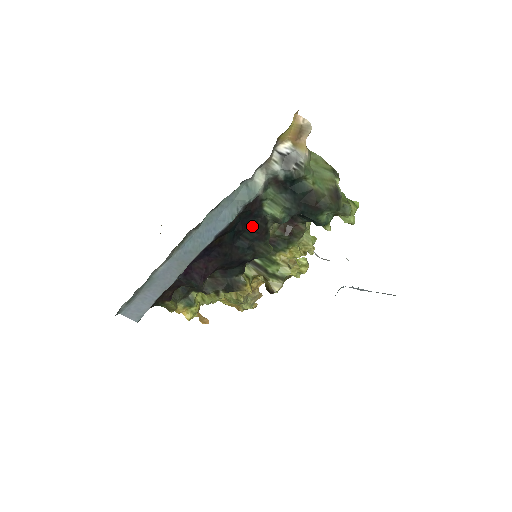
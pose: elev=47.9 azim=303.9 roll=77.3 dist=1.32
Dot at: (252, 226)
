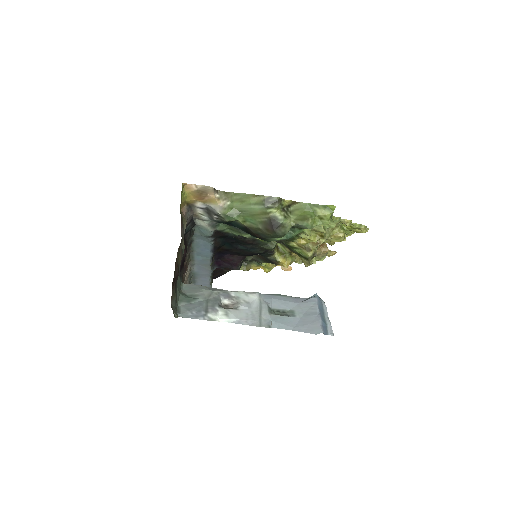
Dot at: (237, 239)
